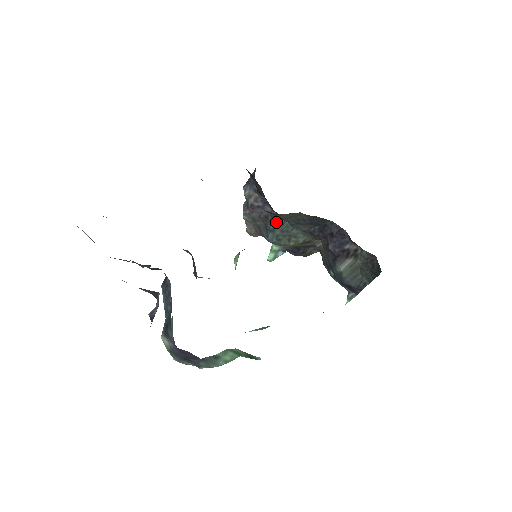
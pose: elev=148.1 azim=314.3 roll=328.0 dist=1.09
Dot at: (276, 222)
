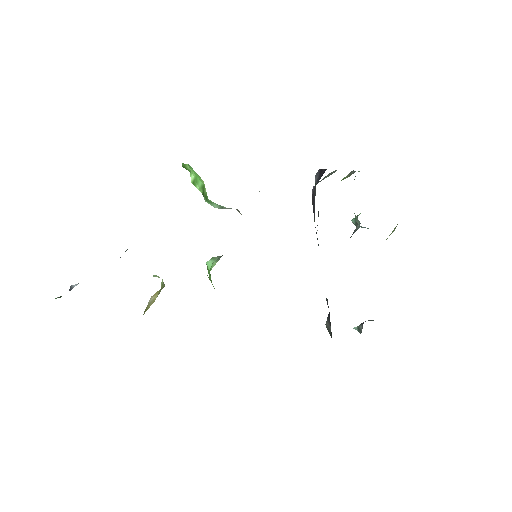
Dot at: occluded
